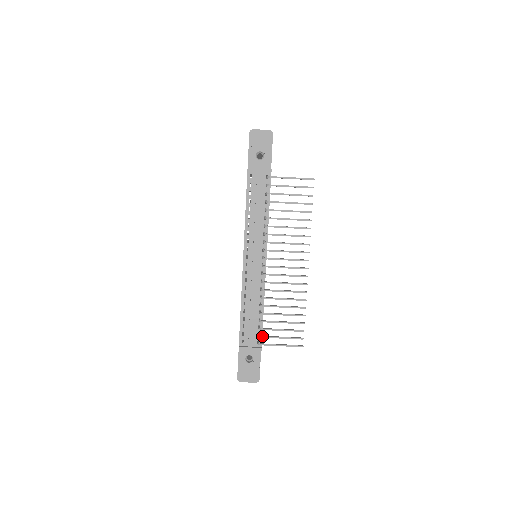
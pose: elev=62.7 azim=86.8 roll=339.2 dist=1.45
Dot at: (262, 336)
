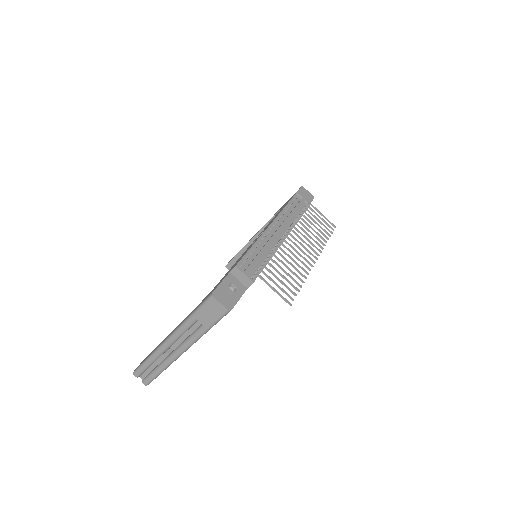
Dot at: occluded
